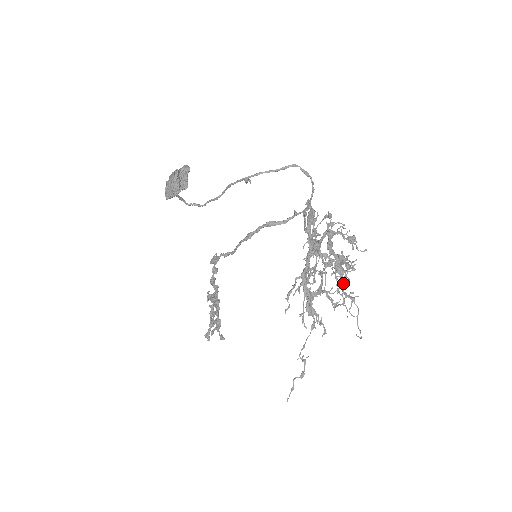
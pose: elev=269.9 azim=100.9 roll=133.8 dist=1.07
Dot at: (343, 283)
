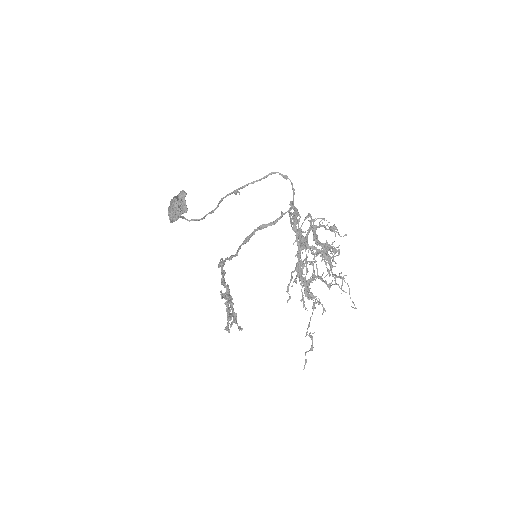
Dot at: (331, 267)
